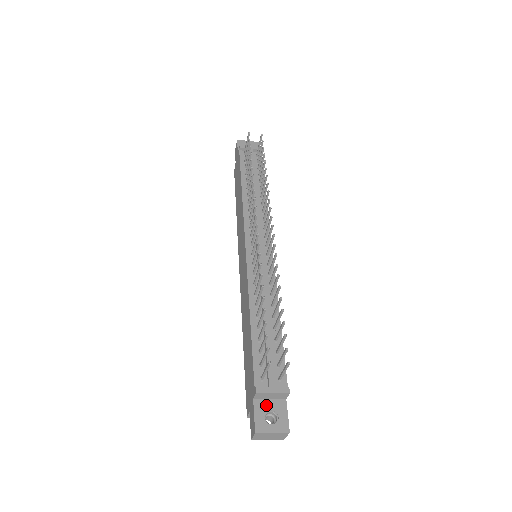
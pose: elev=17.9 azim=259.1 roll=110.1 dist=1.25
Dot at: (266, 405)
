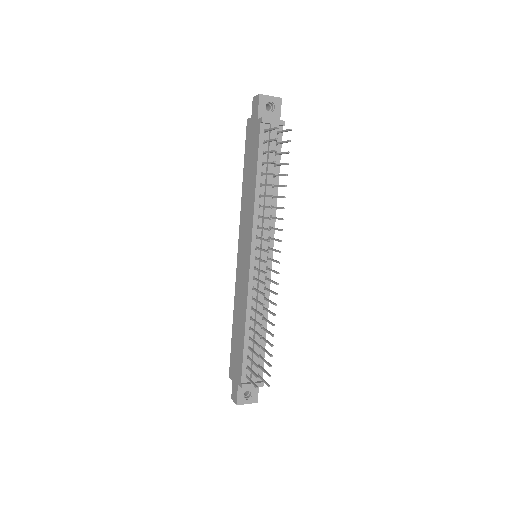
Dot at: occluded
